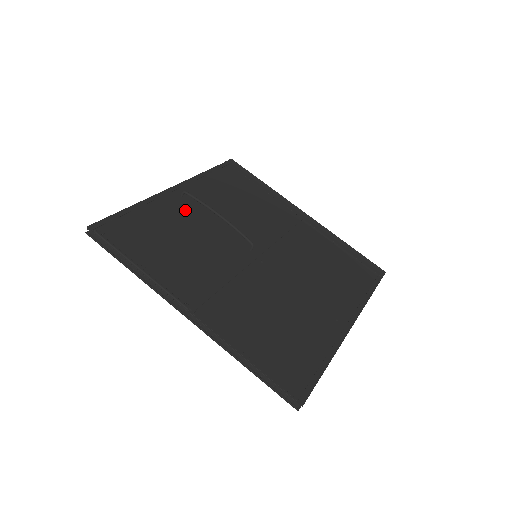
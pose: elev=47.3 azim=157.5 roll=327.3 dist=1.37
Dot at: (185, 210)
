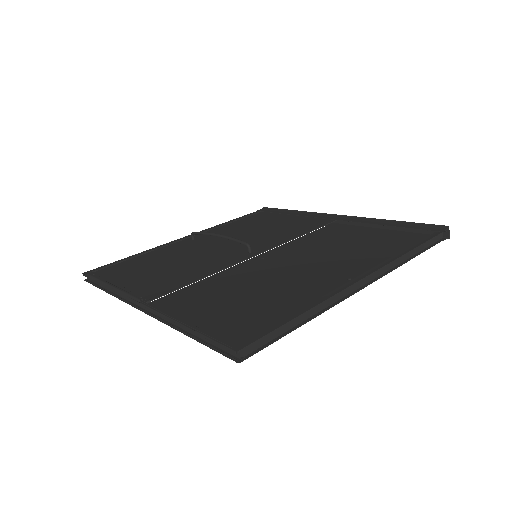
Dot at: (190, 246)
